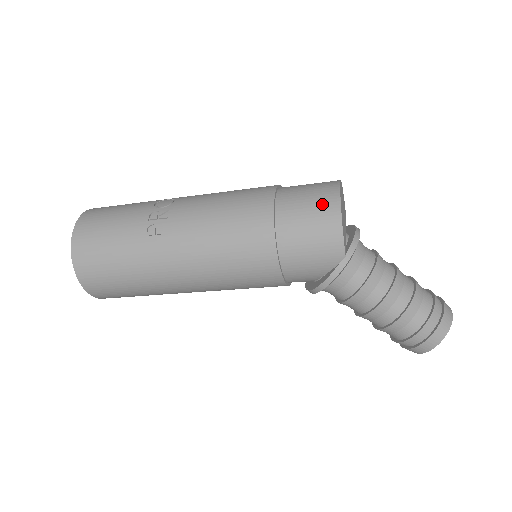
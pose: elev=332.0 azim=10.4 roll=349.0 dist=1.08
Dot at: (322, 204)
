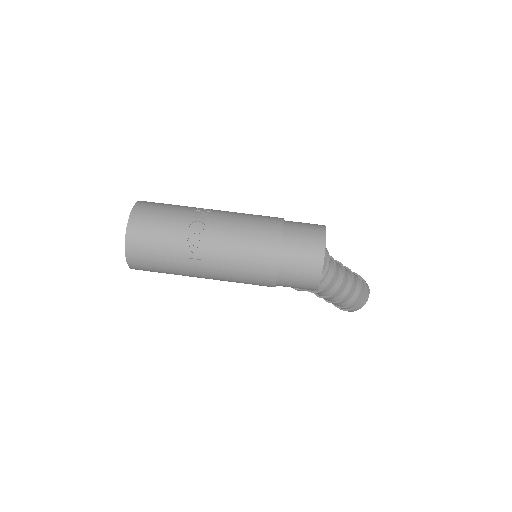
Dot at: (311, 262)
